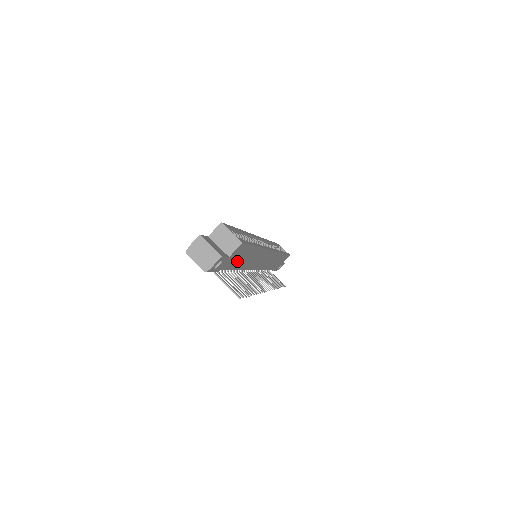
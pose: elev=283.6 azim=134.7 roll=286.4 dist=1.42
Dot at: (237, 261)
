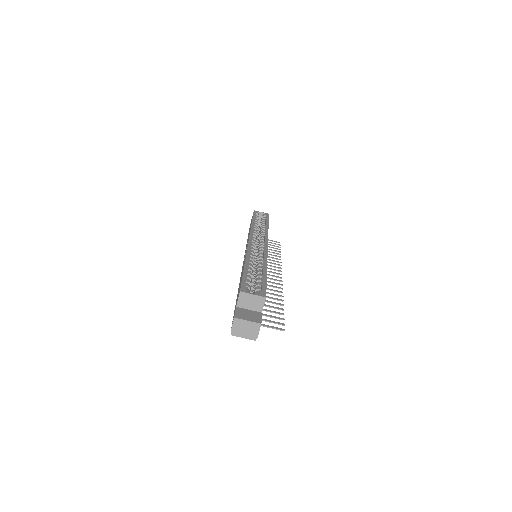
Dot at: occluded
